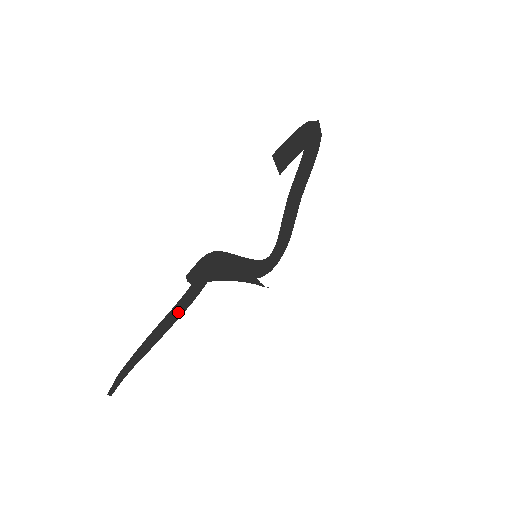
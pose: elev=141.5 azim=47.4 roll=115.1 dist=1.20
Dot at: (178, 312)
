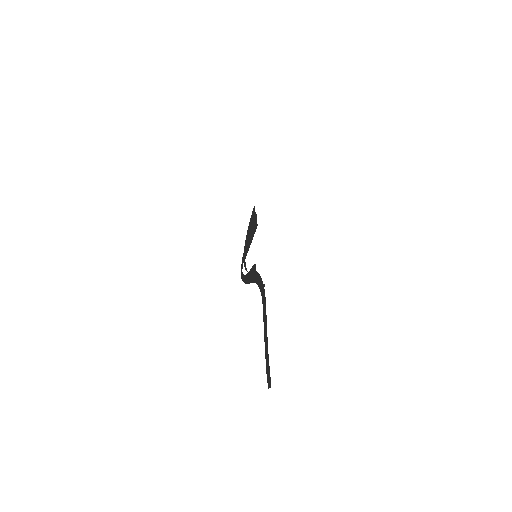
Dot at: (265, 316)
